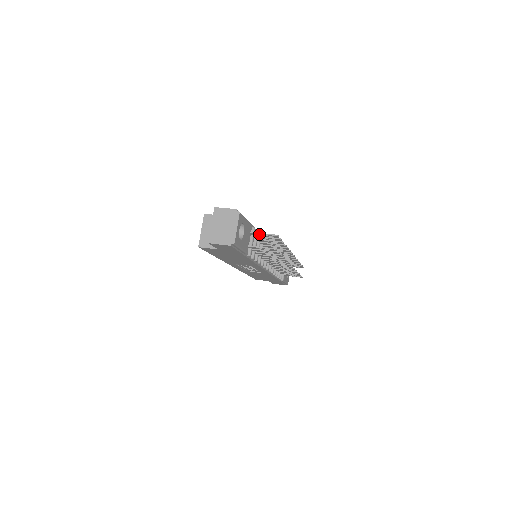
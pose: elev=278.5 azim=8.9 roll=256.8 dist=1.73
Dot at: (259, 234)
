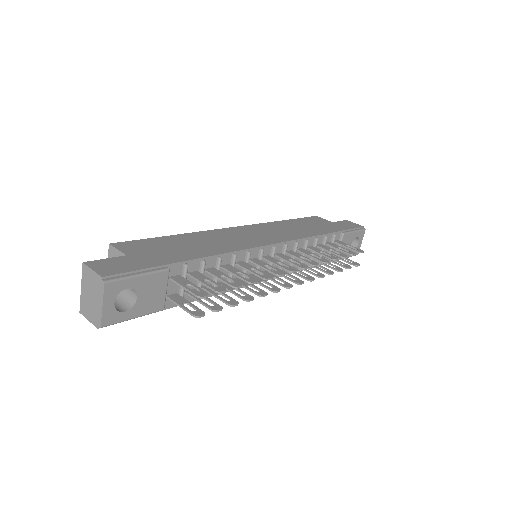
Dot at: (181, 285)
